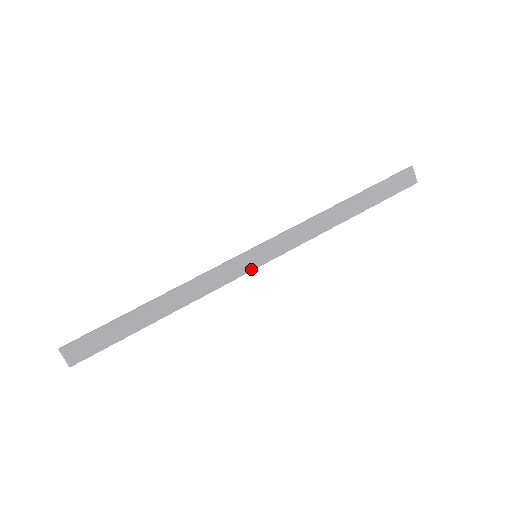
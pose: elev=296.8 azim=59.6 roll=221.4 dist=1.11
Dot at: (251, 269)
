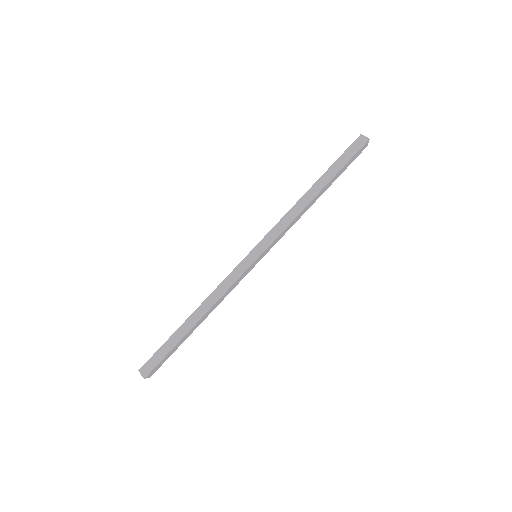
Dot at: occluded
